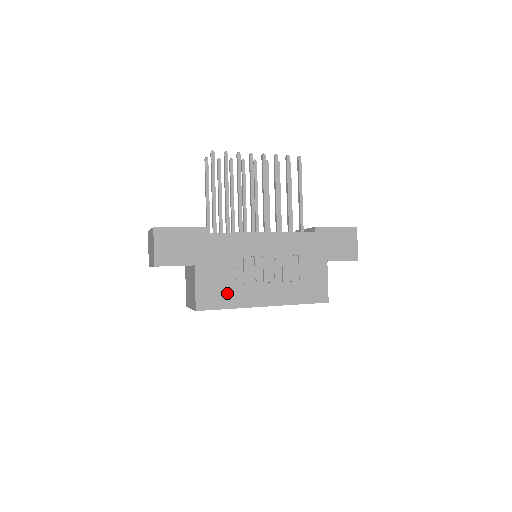
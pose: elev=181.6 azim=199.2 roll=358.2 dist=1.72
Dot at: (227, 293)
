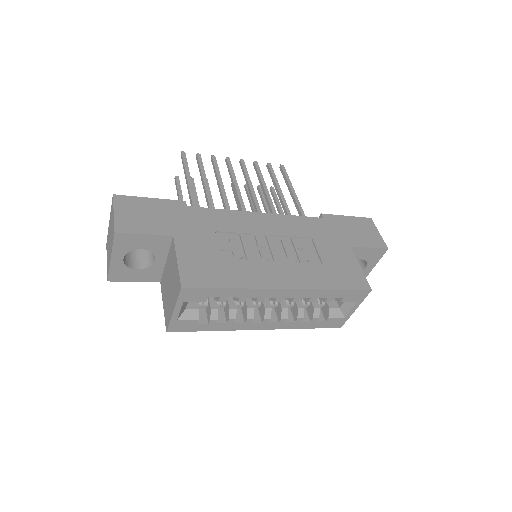
Dot at: (225, 269)
